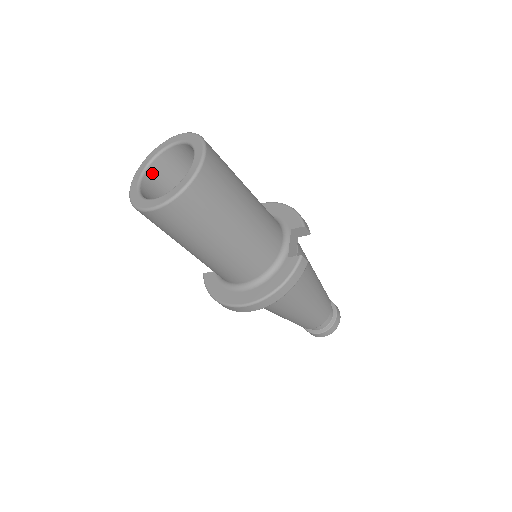
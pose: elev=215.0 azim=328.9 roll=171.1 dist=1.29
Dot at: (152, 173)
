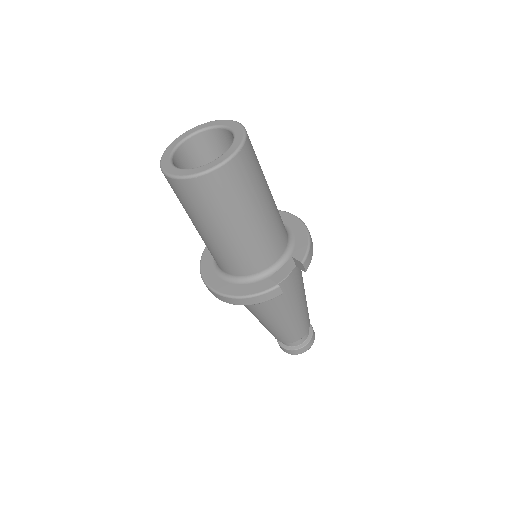
Dot at: (199, 139)
